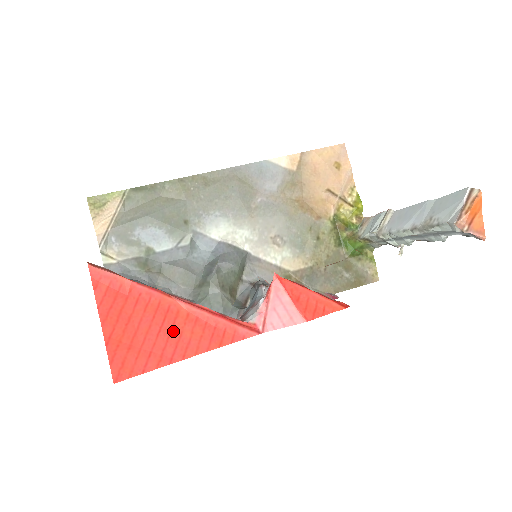
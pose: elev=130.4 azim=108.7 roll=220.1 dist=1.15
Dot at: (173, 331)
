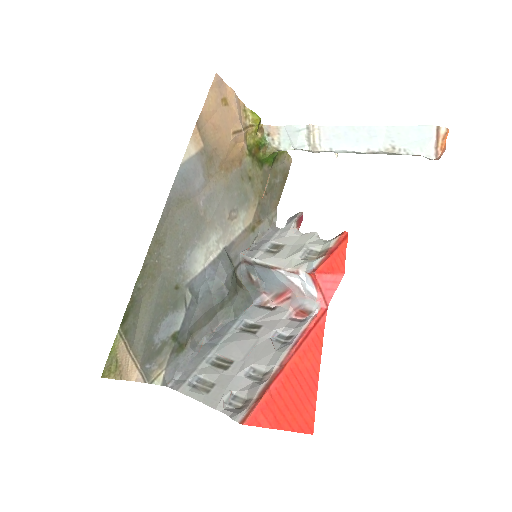
Dot at: (304, 375)
